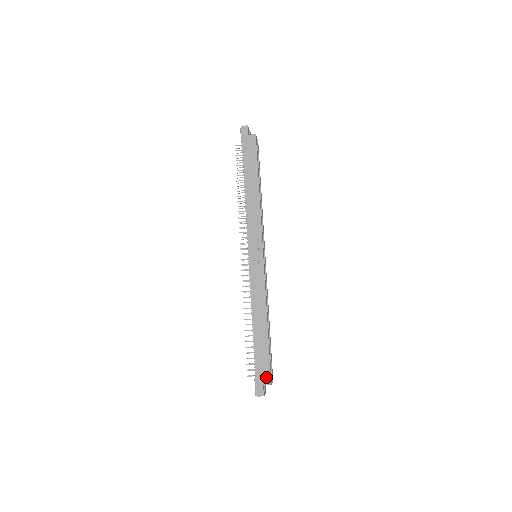
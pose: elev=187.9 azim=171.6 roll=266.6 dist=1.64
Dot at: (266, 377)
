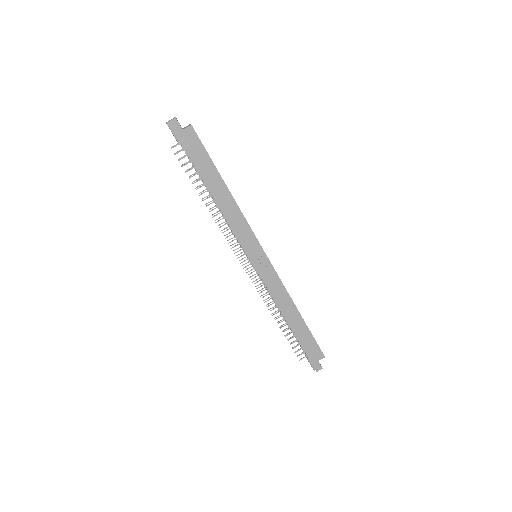
Dot at: (318, 354)
